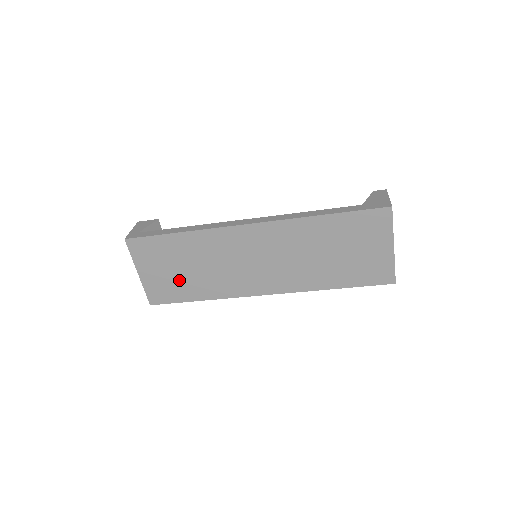
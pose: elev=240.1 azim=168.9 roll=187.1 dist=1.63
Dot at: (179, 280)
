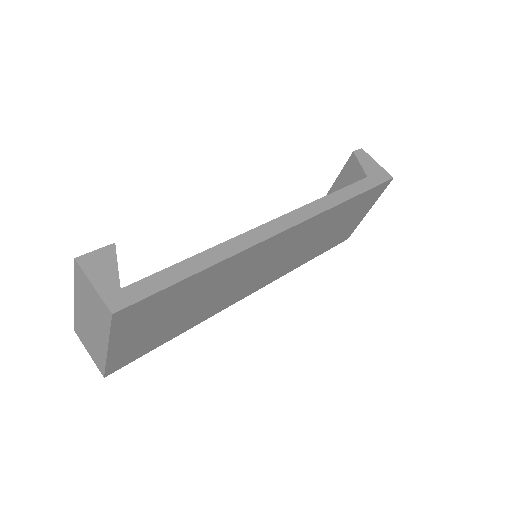
Dot at: (166, 327)
